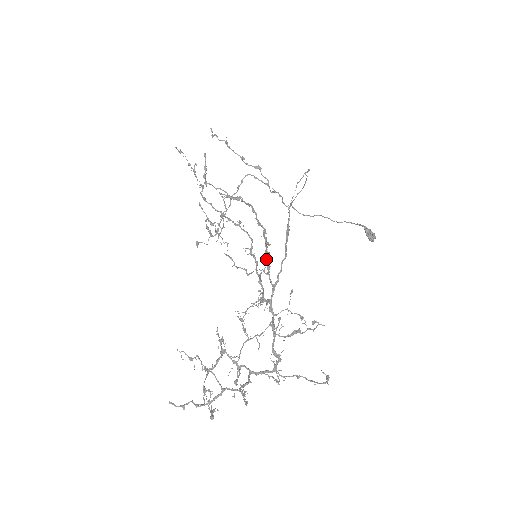
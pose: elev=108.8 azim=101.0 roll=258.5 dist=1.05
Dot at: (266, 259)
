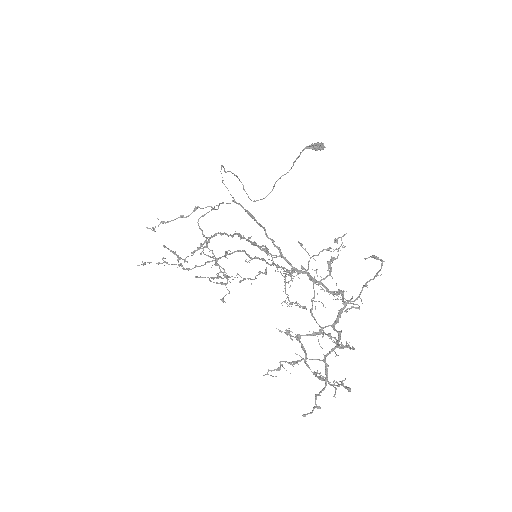
Dot at: occluded
